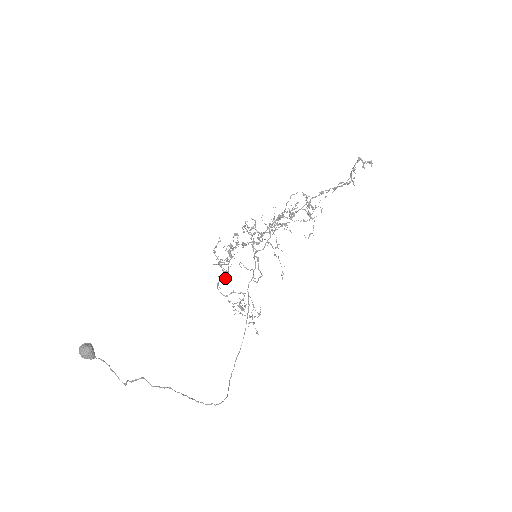
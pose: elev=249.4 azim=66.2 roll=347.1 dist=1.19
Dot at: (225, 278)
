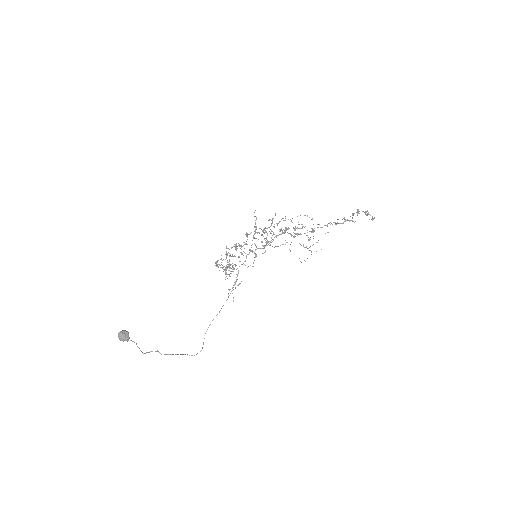
Dot at: occluded
